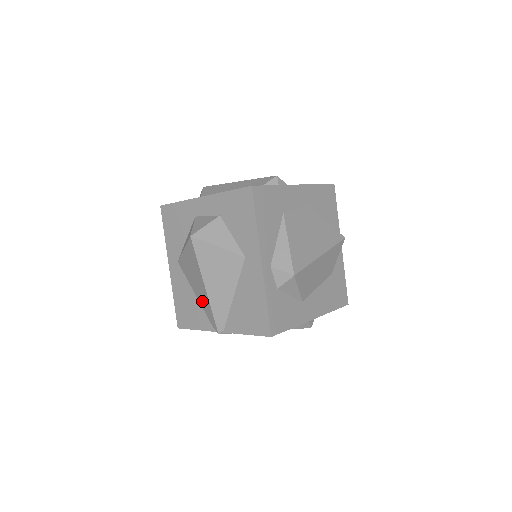
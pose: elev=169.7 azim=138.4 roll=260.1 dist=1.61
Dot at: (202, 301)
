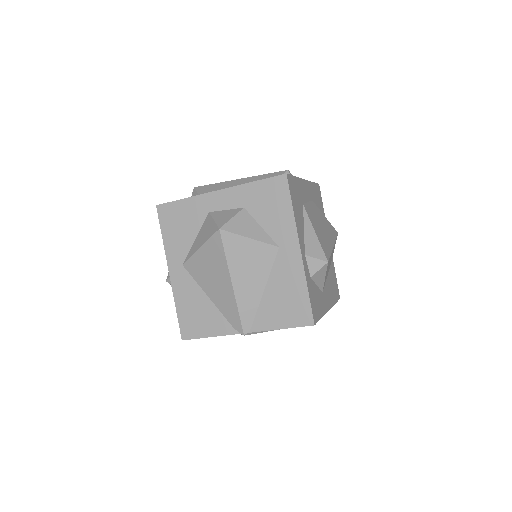
Dot at: (221, 302)
